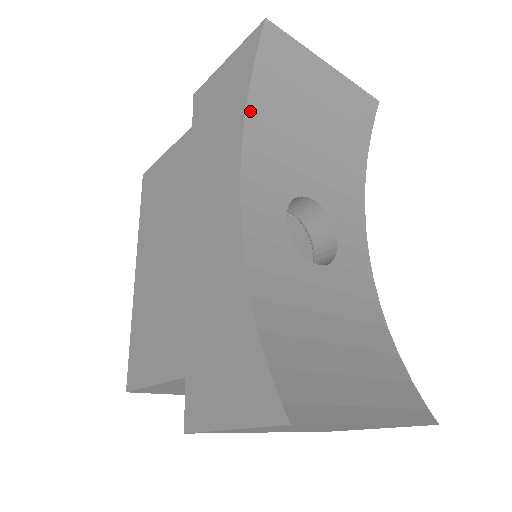
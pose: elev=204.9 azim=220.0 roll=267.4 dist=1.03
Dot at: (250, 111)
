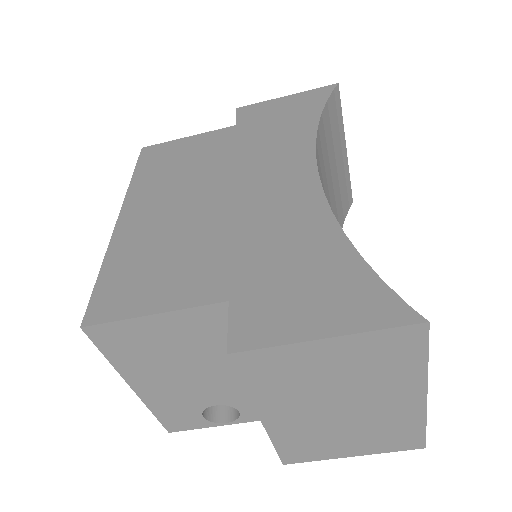
Dot at: (320, 127)
